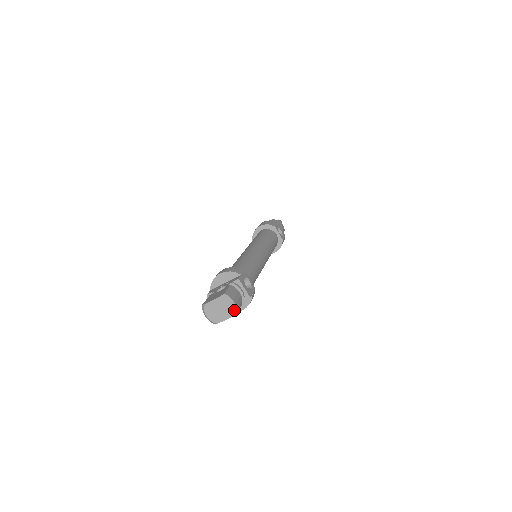
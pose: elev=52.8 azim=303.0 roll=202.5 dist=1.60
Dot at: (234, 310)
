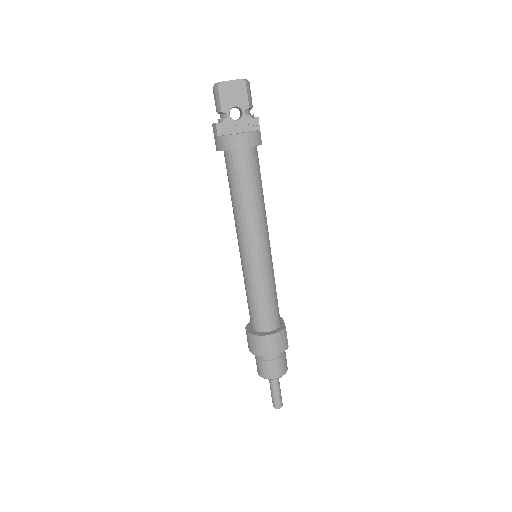
Dot at: (246, 80)
